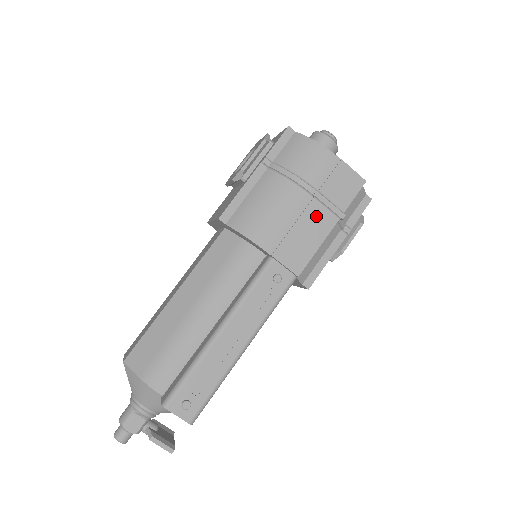
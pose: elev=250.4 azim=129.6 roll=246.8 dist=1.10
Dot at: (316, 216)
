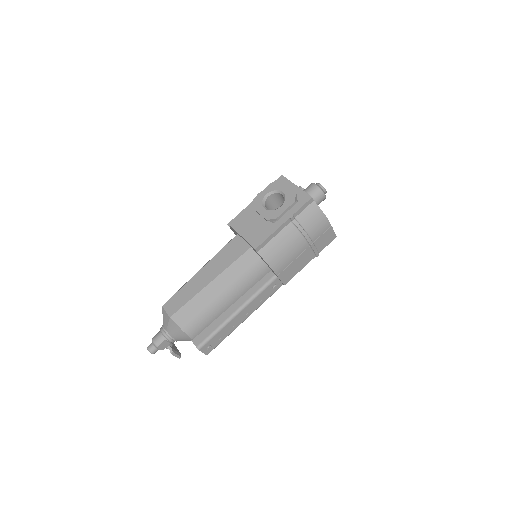
Dot at: (306, 255)
